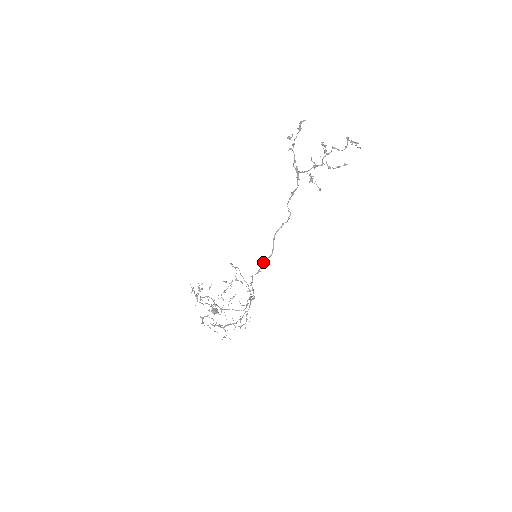
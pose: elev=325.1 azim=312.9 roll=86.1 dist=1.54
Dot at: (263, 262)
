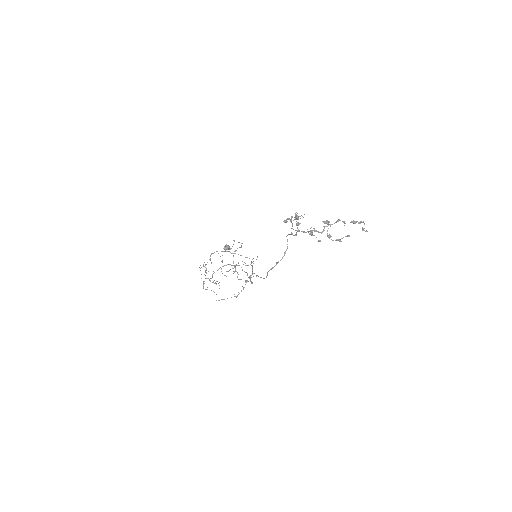
Dot at: occluded
